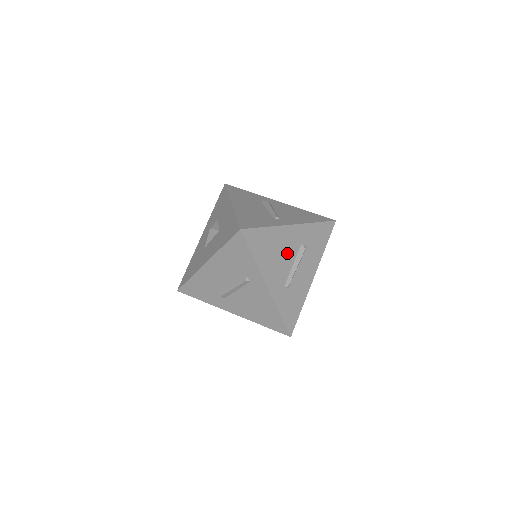
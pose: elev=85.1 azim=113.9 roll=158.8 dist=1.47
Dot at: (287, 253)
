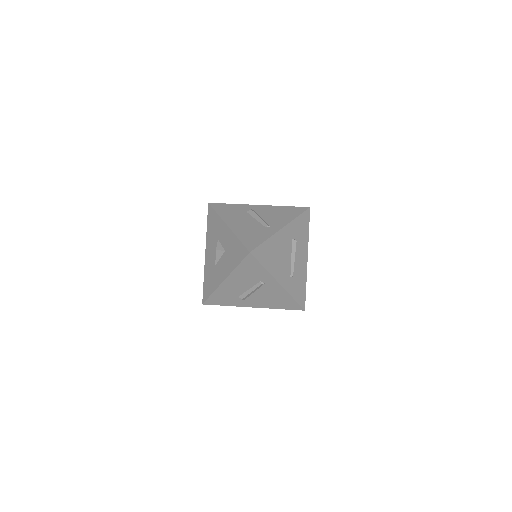
Dot at: (285, 251)
